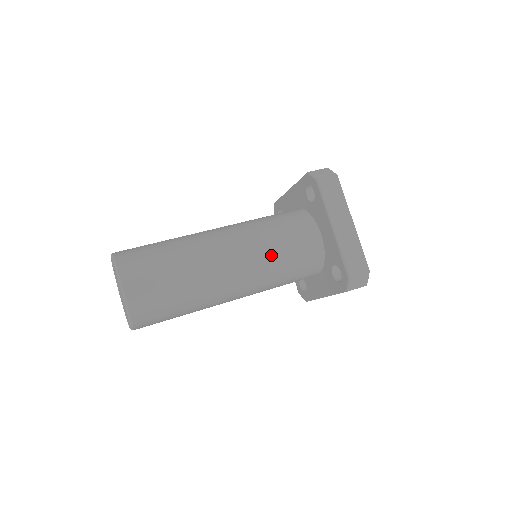
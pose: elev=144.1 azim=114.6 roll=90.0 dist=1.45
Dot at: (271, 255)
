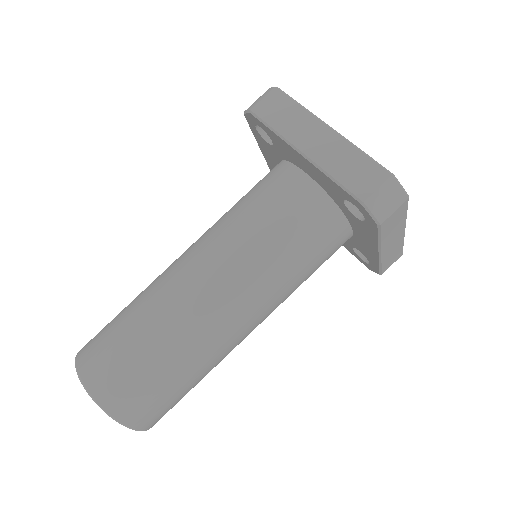
Dot at: (293, 291)
